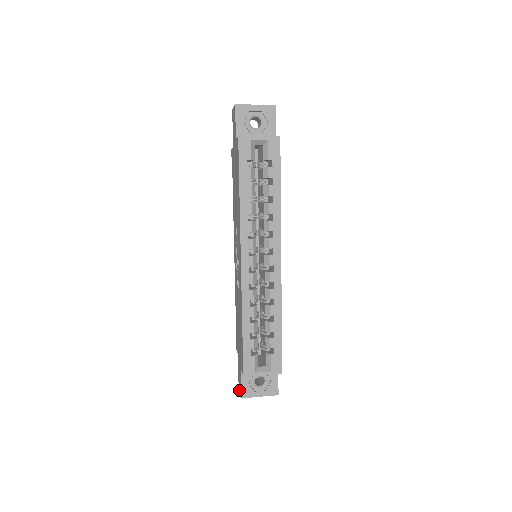
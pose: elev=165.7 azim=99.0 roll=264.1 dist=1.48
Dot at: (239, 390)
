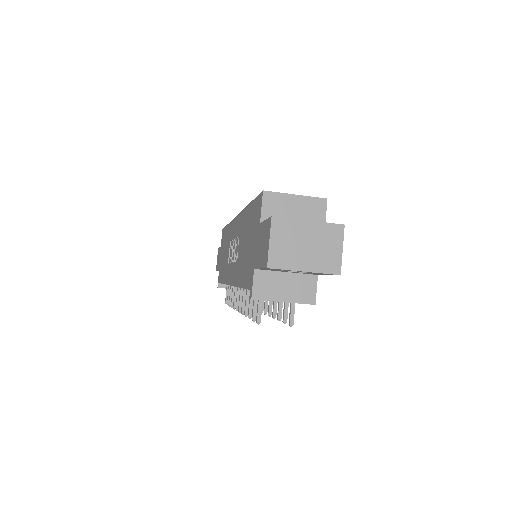
Dot at: (267, 253)
